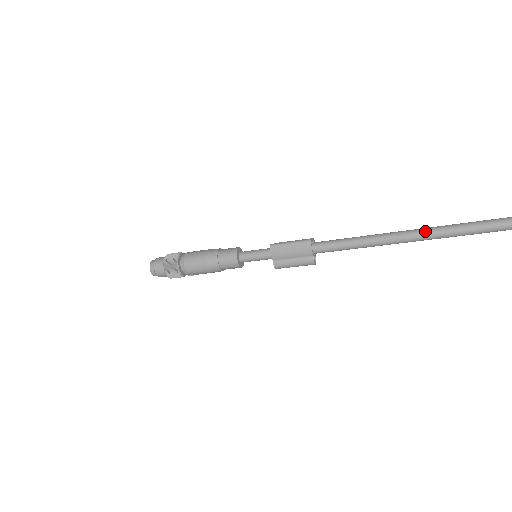
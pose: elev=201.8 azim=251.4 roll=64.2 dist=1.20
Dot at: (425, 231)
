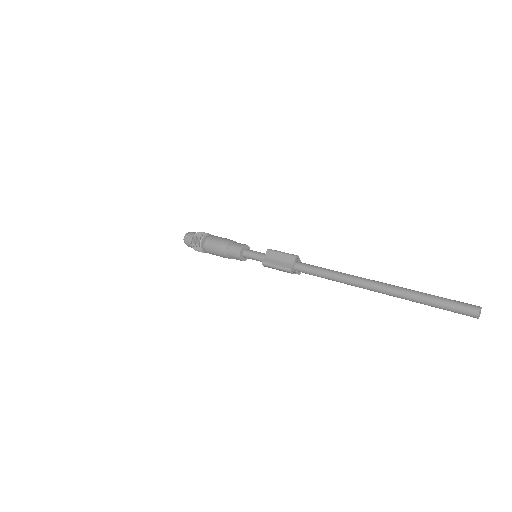
Dot at: (379, 291)
